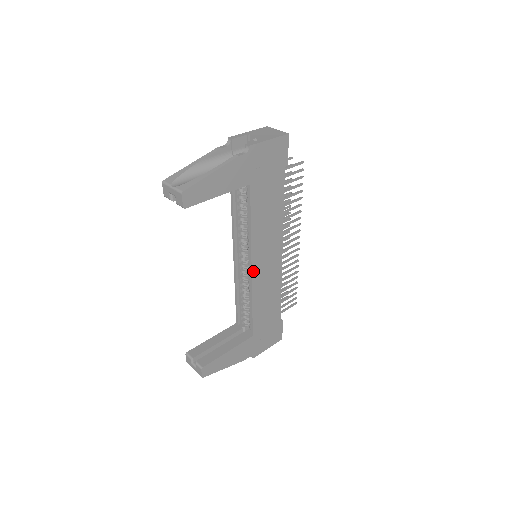
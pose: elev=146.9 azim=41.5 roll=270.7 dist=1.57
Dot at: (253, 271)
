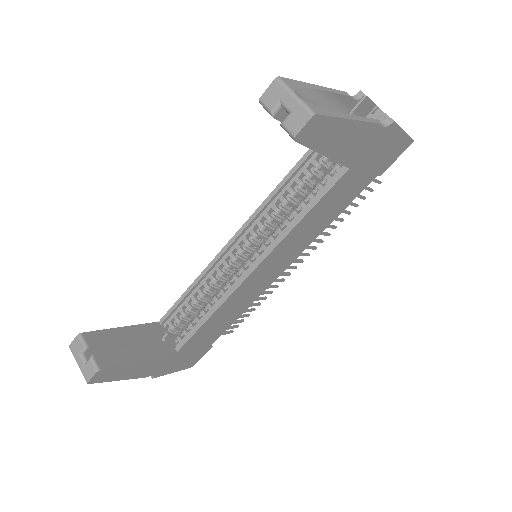
Dot at: (251, 275)
